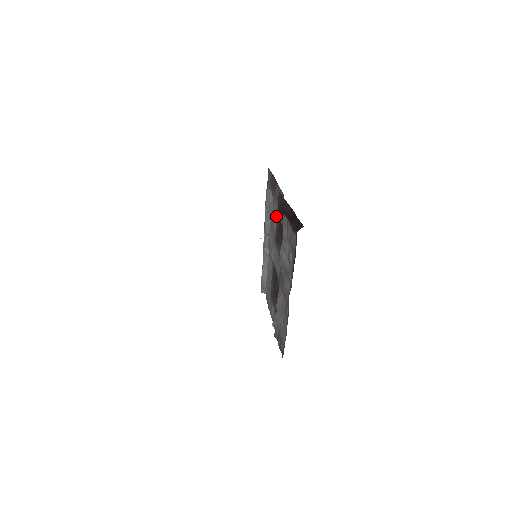
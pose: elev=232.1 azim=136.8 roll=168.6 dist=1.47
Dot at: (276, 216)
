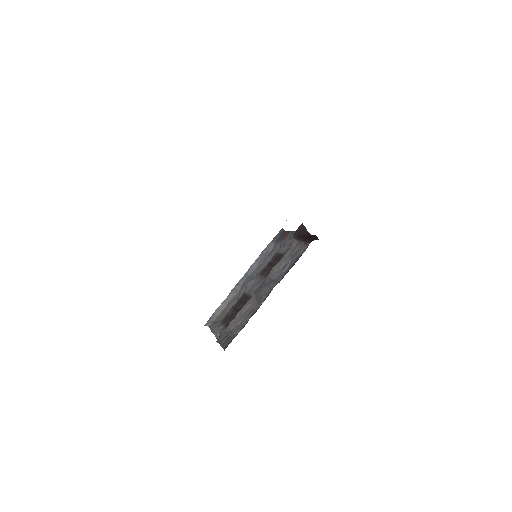
Dot at: (273, 256)
